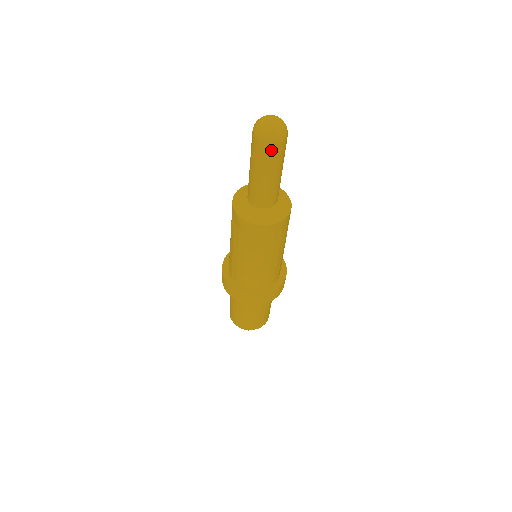
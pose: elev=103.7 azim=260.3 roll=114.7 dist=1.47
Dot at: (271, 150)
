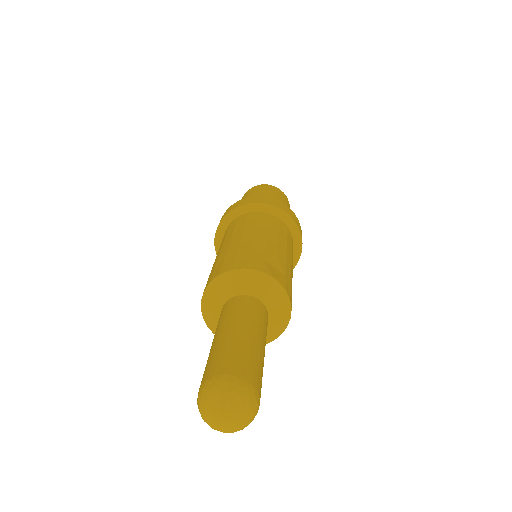
Dot at: occluded
